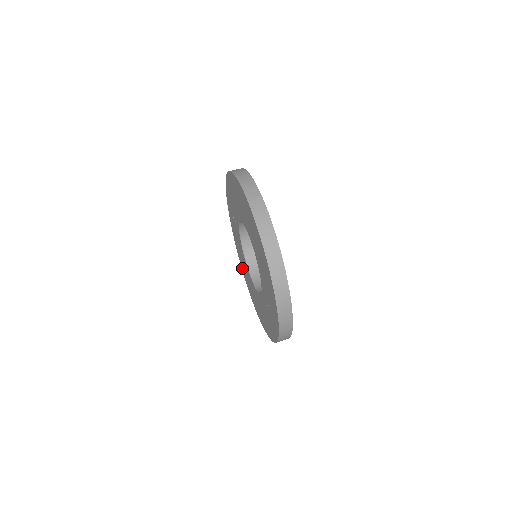
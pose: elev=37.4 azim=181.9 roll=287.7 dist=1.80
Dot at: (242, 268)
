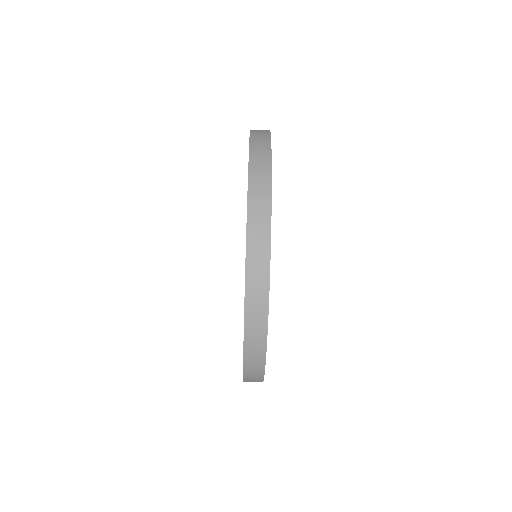
Dot at: occluded
